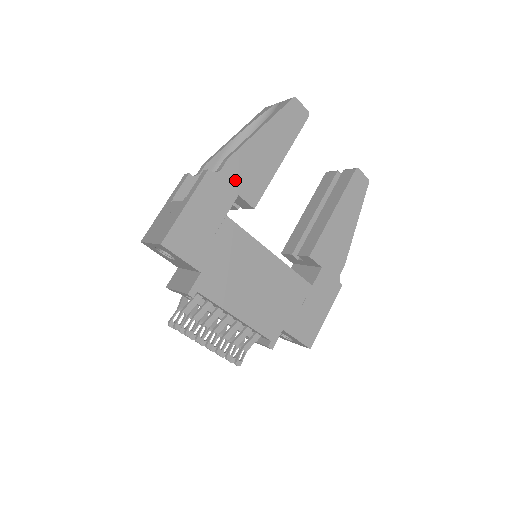
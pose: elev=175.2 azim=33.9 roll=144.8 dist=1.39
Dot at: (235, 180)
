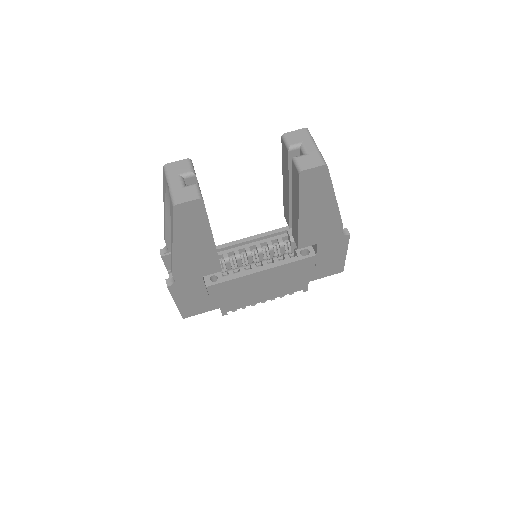
Dot at: (190, 275)
